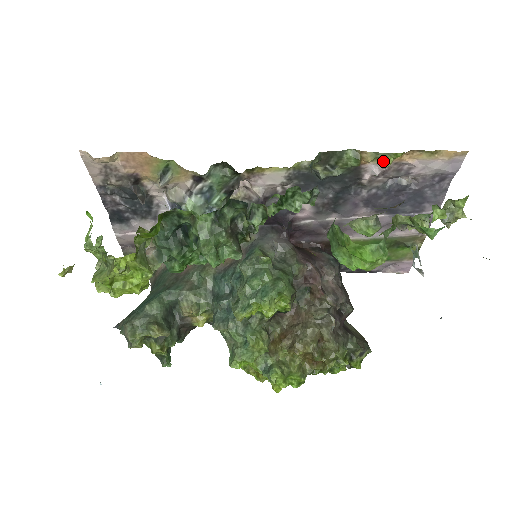
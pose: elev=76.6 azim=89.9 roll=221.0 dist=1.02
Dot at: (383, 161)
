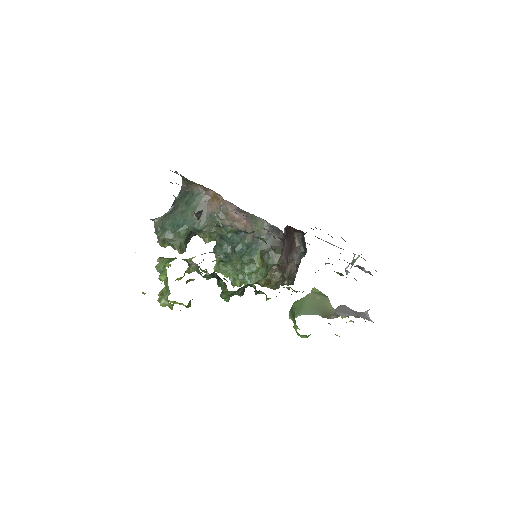
Dot at: (354, 278)
